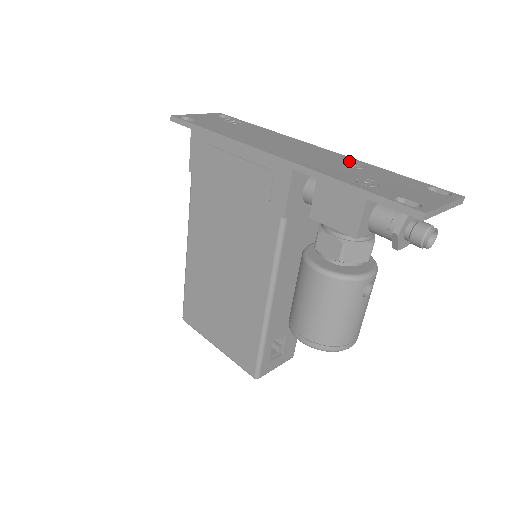
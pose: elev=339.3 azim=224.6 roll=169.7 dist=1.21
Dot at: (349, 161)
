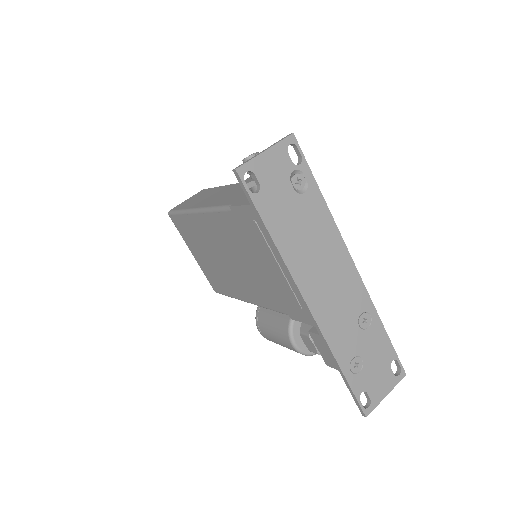
Dot at: (364, 310)
